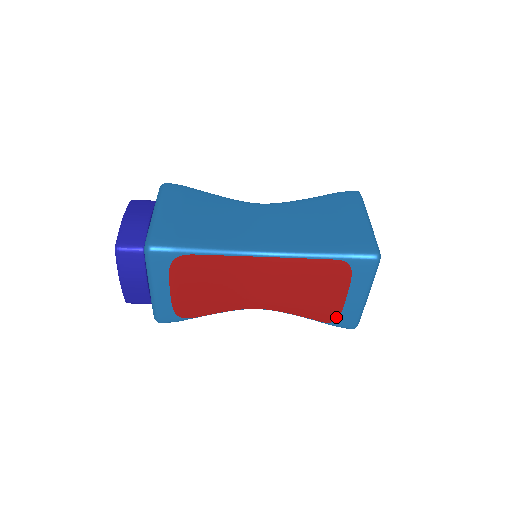
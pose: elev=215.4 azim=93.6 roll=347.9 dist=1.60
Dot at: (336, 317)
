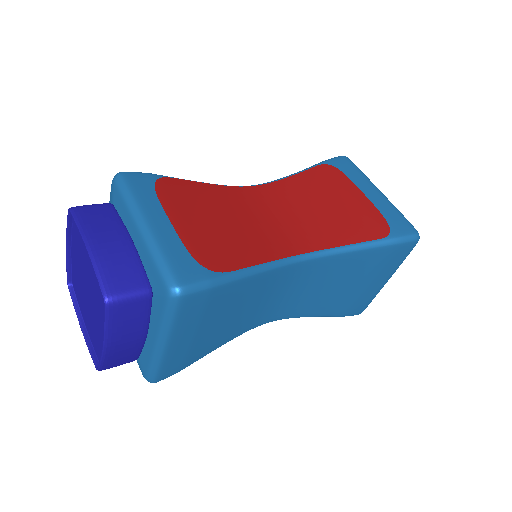
Dot at: occluded
